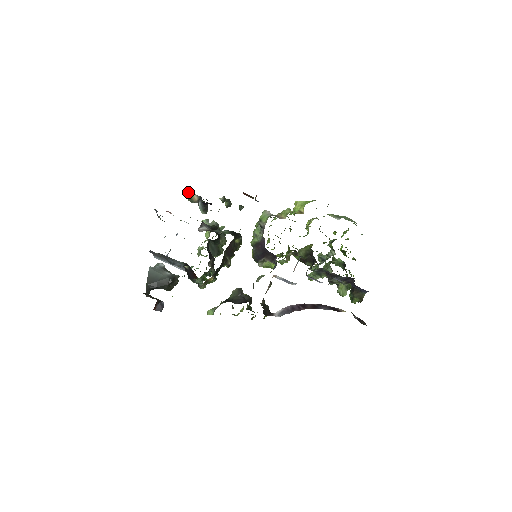
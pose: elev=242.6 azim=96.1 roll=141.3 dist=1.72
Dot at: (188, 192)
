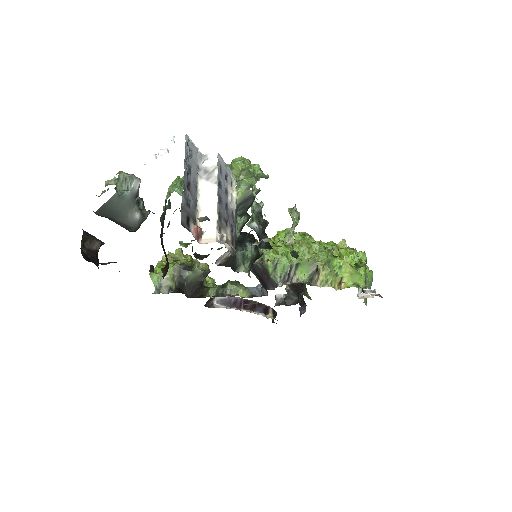
Dot at: occluded
